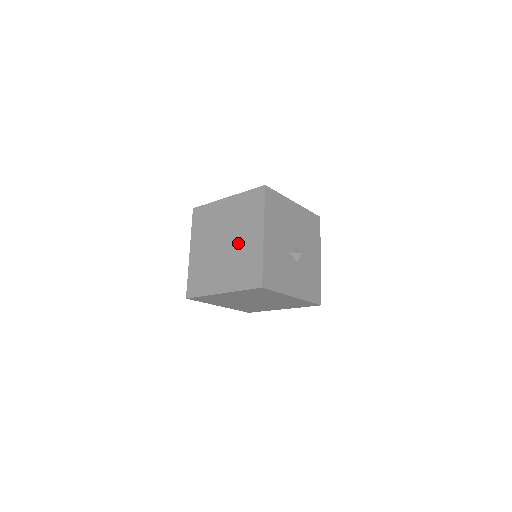
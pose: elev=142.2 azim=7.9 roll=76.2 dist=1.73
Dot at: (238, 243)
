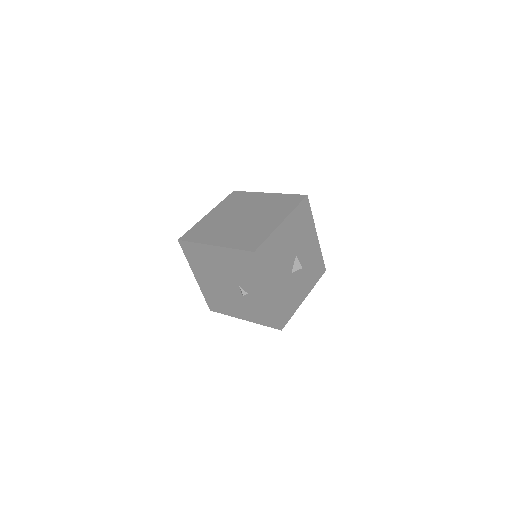
Dot at: (244, 290)
